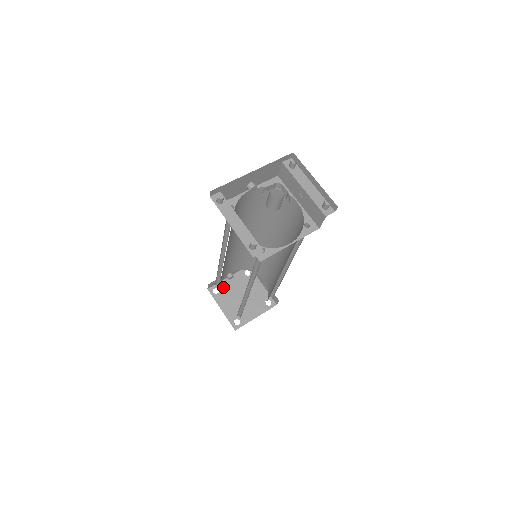
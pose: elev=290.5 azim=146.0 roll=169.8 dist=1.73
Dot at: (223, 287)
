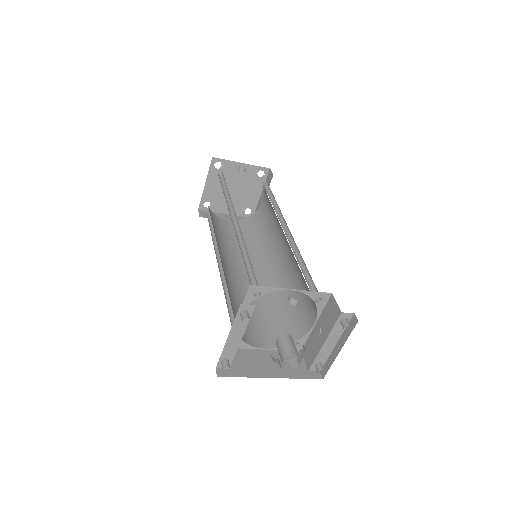
Dot at: (227, 167)
